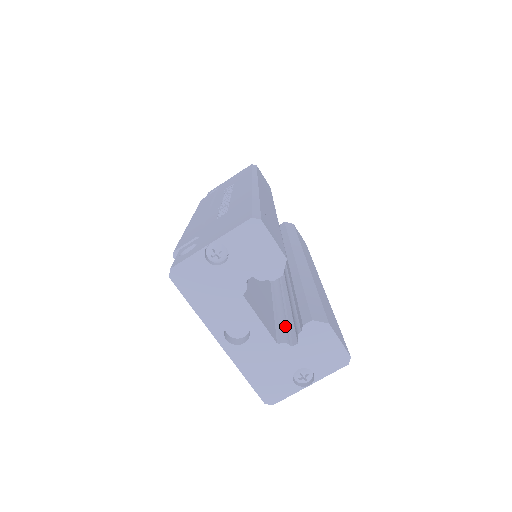
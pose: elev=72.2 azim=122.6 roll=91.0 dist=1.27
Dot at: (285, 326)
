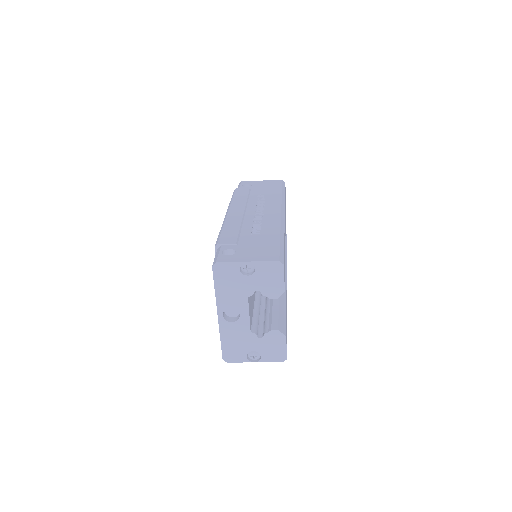
Dot at: (258, 321)
